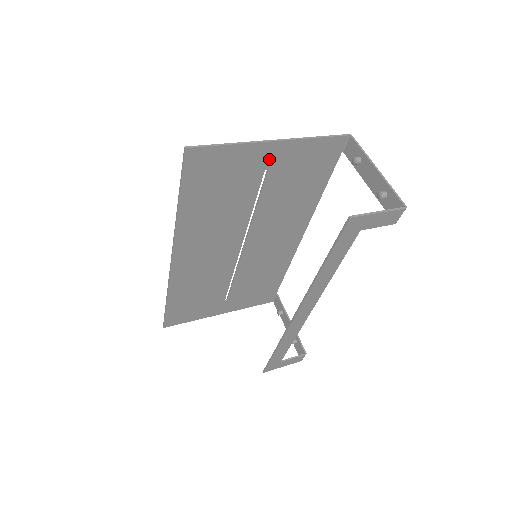
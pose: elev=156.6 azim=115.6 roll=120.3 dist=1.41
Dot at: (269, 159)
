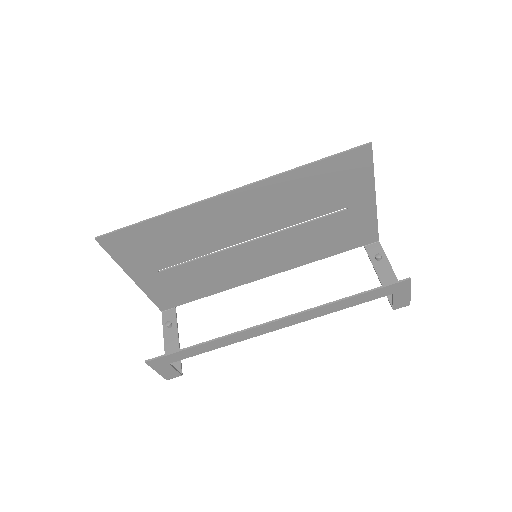
Dot at: (358, 204)
